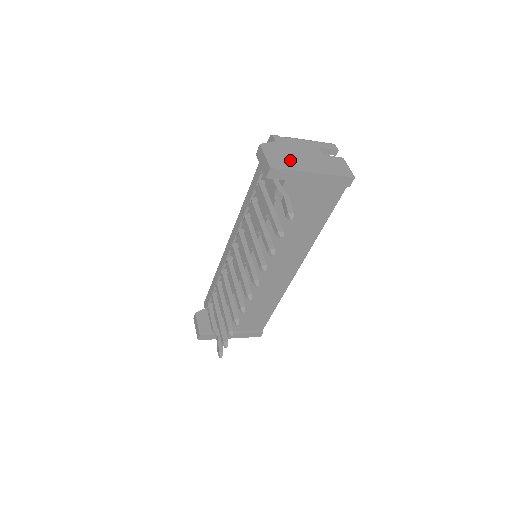
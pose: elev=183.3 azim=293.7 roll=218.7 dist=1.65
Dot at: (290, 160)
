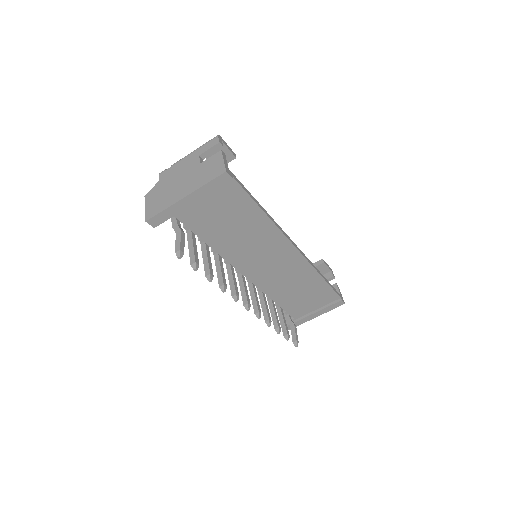
Dot at: (166, 197)
